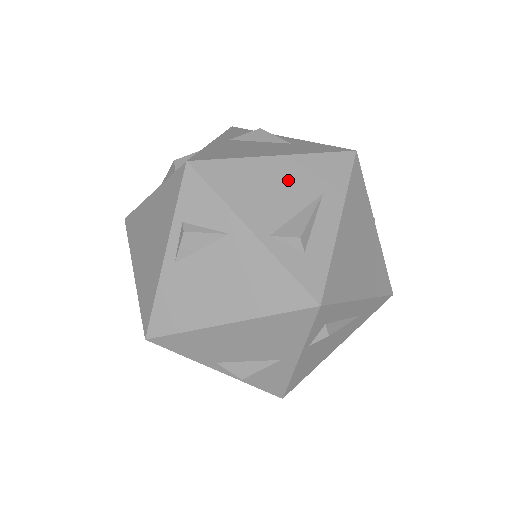
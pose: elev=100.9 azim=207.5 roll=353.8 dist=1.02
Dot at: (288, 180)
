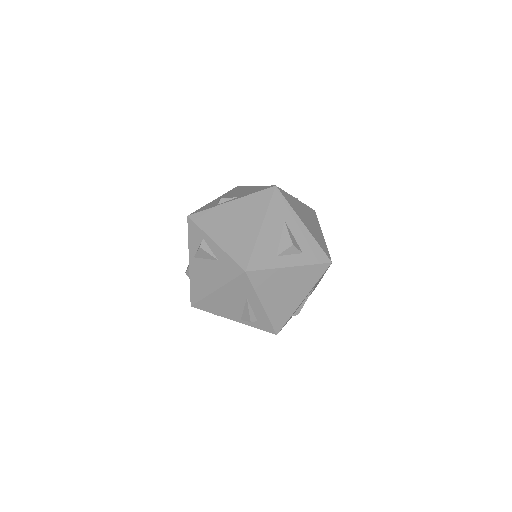
Dot at: (229, 298)
